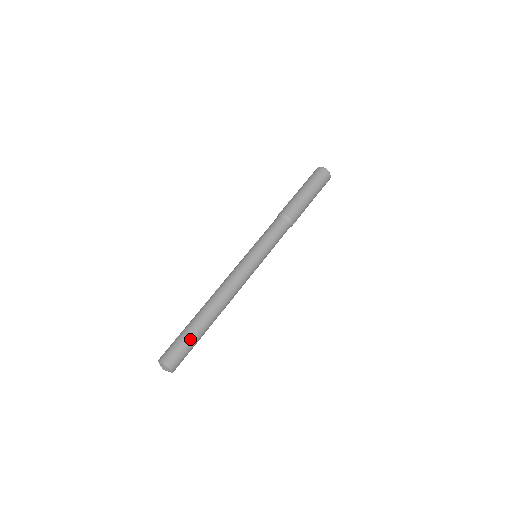
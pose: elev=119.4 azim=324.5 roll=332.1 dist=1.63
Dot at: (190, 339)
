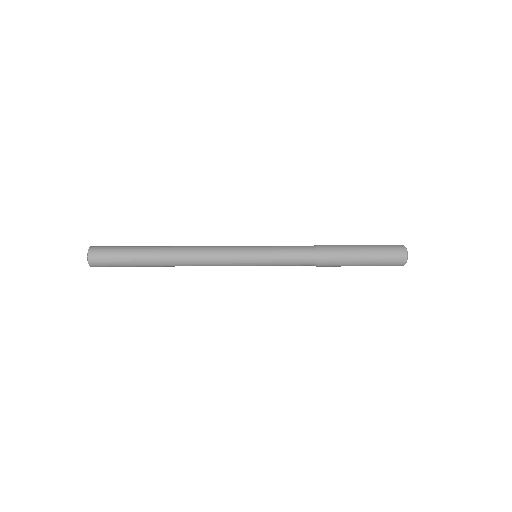
Dot at: (128, 247)
